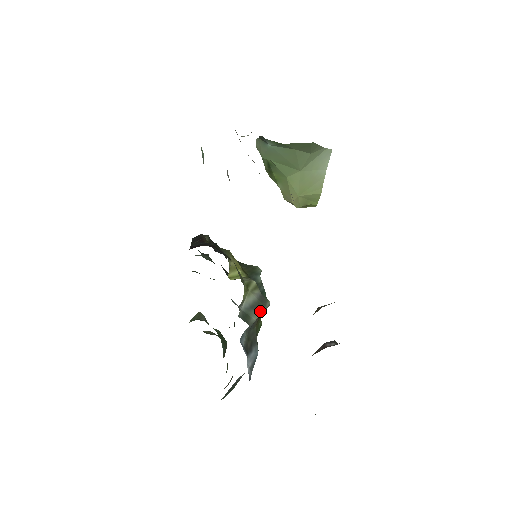
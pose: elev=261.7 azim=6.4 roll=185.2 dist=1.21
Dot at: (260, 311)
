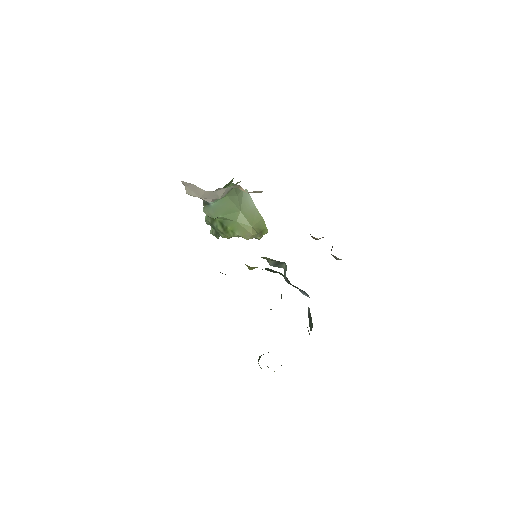
Dot at: (283, 265)
